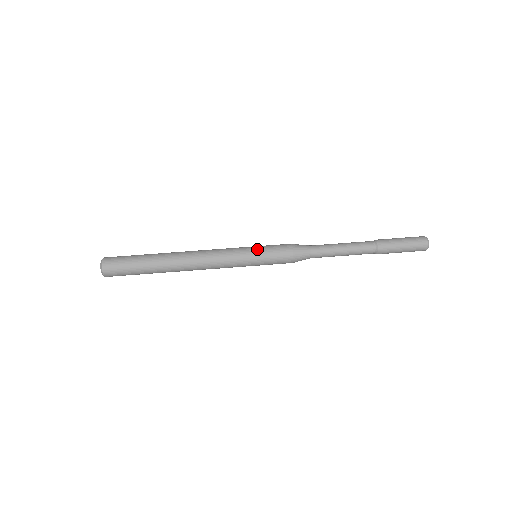
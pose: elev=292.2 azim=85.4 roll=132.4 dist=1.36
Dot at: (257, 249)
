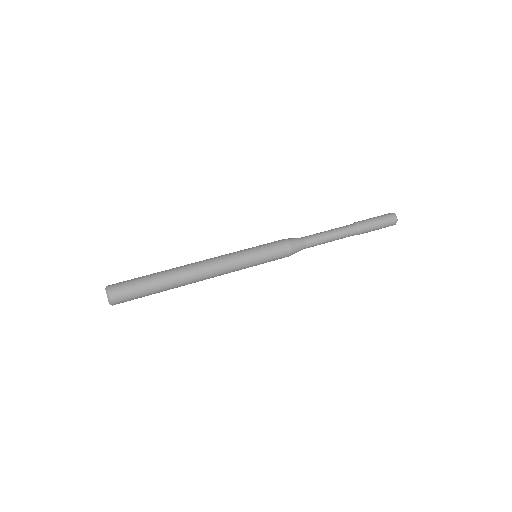
Dot at: (256, 247)
